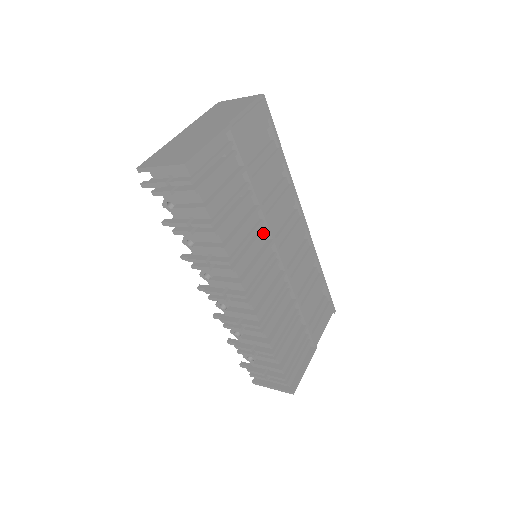
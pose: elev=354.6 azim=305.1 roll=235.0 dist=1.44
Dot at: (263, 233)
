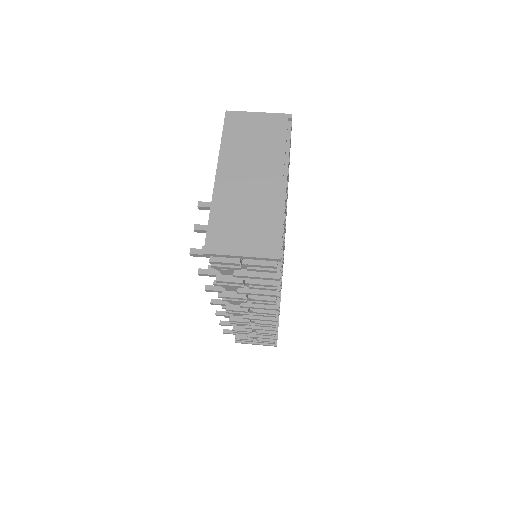
Dot at: occluded
